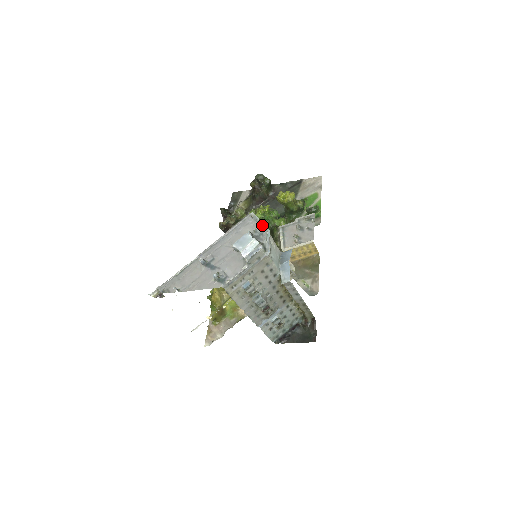
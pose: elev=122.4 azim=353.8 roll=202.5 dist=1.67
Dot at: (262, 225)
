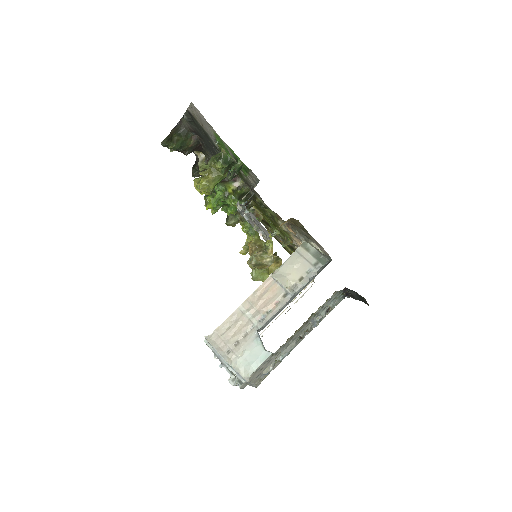
Dot at: (219, 358)
